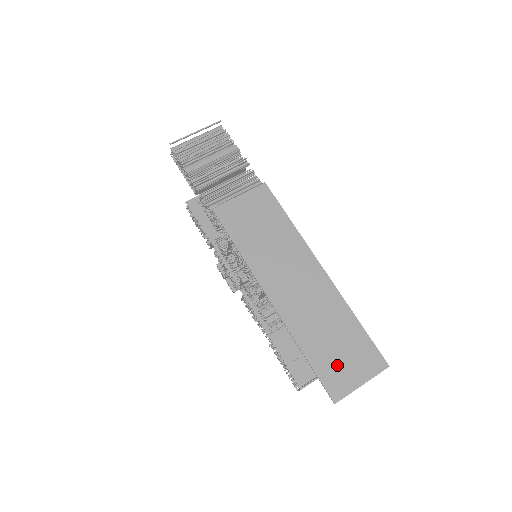
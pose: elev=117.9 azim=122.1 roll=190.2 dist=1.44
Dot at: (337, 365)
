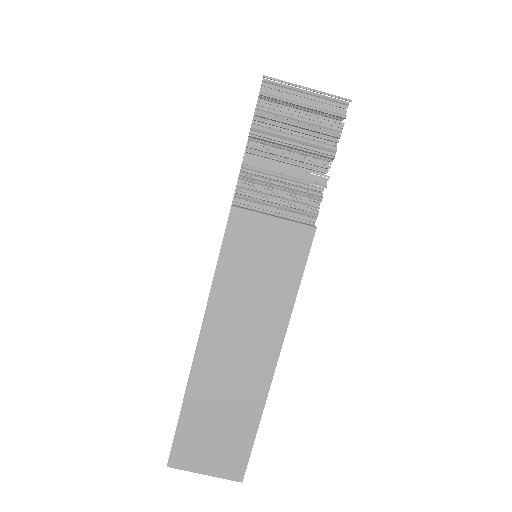
Dot at: (200, 444)
